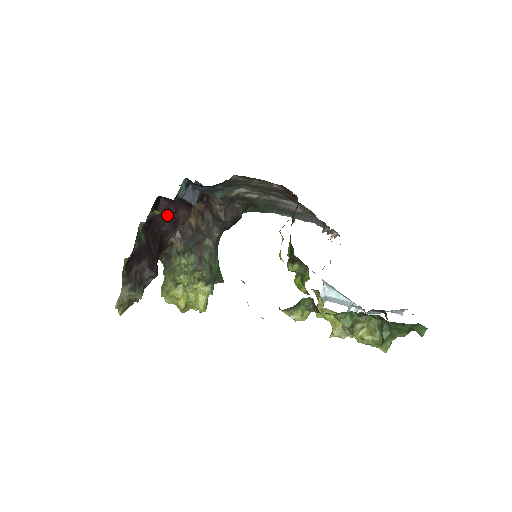
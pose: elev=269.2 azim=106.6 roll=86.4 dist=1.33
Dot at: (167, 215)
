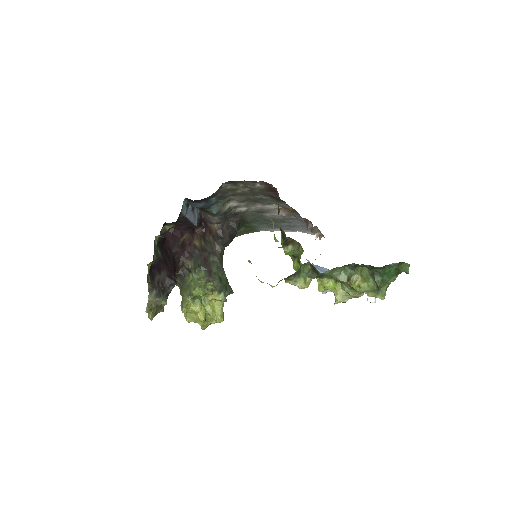
Dot at: (175, 239)
